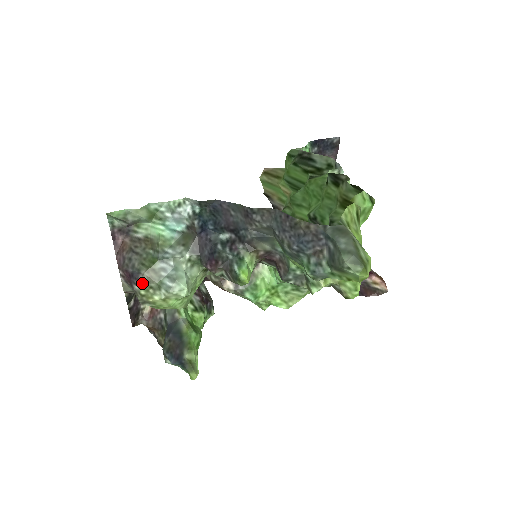
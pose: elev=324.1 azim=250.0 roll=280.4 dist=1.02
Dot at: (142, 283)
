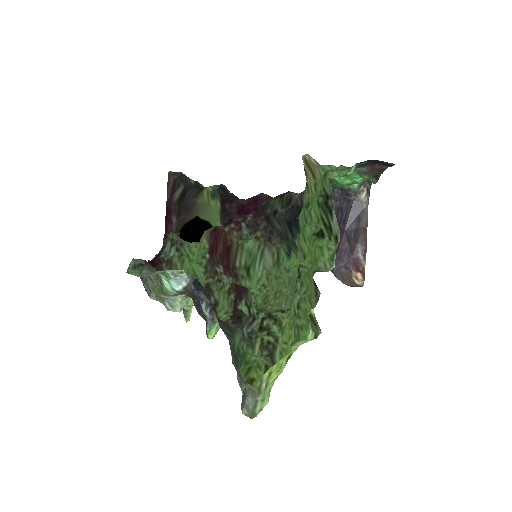
Dot at: (152, 299)
